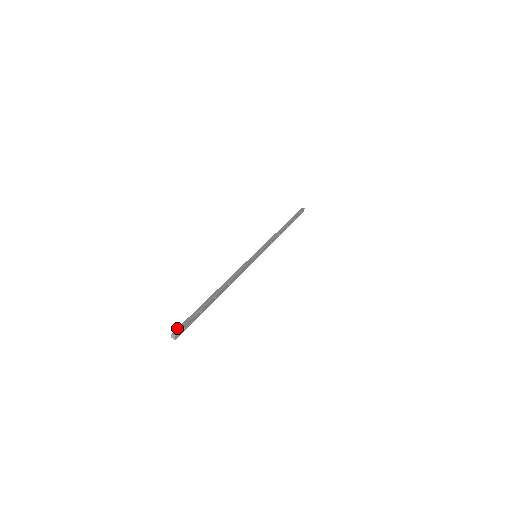
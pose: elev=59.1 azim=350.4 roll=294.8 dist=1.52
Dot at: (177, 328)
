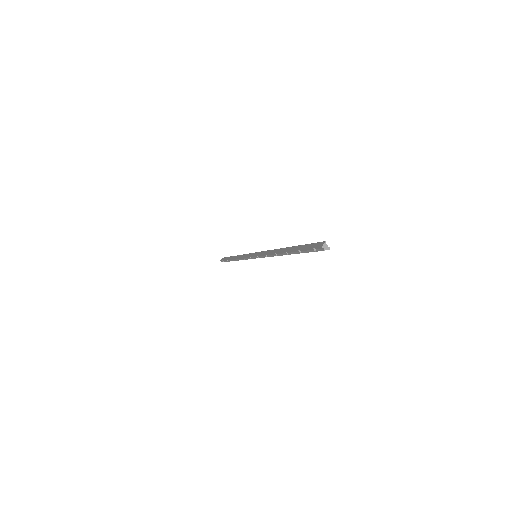
Dot at: (316, 247)
